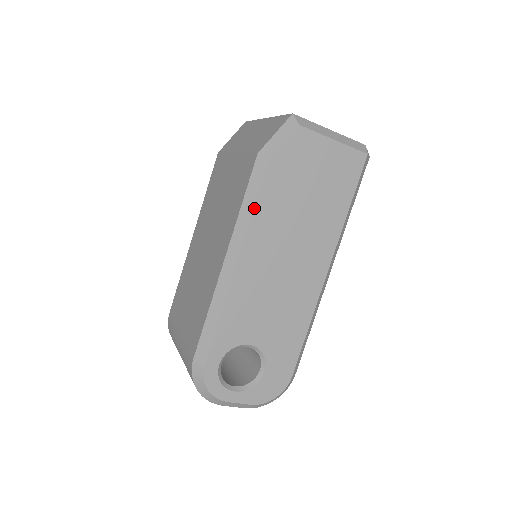
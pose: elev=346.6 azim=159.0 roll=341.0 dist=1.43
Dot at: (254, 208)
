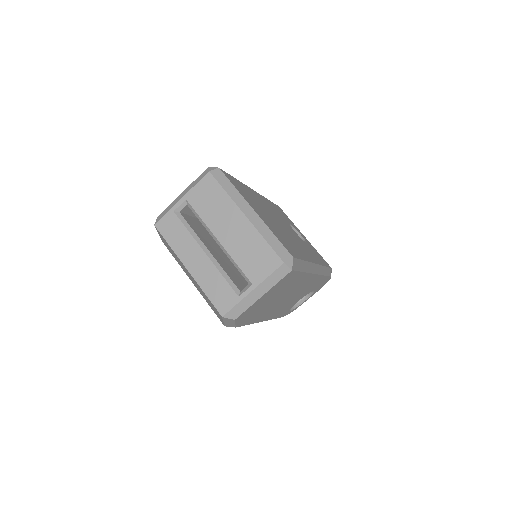
Dot at: (249, 324)
